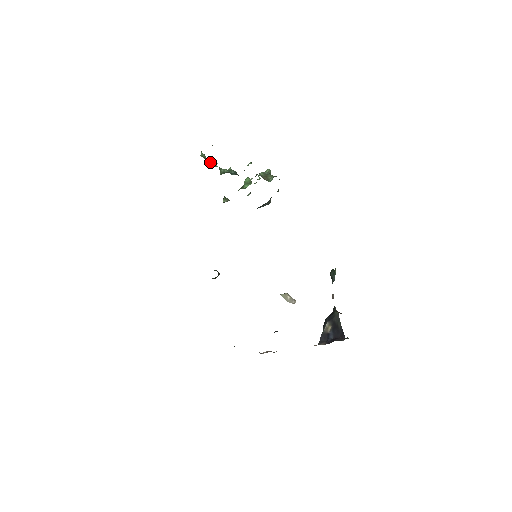
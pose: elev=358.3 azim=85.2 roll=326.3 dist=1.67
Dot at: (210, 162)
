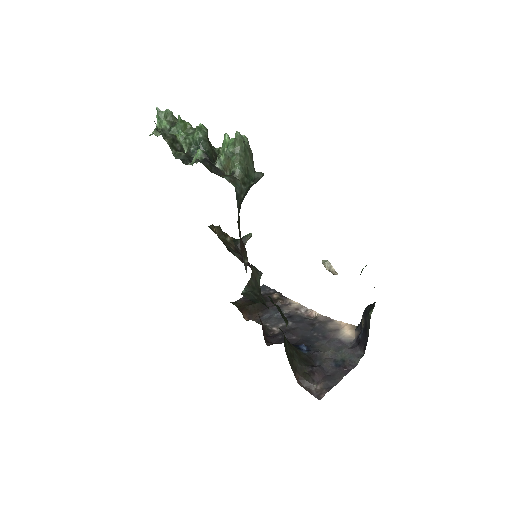
Dot at: (169, 133)
